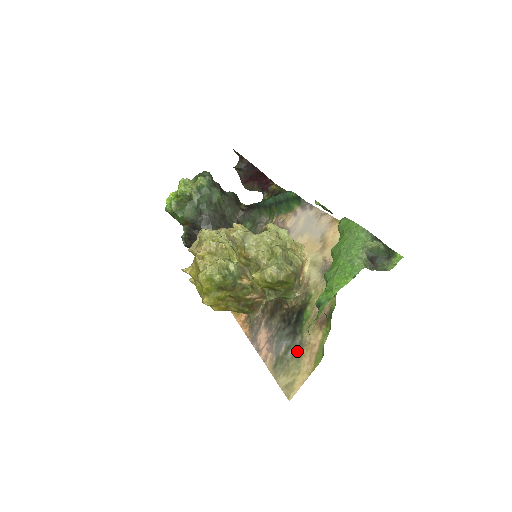
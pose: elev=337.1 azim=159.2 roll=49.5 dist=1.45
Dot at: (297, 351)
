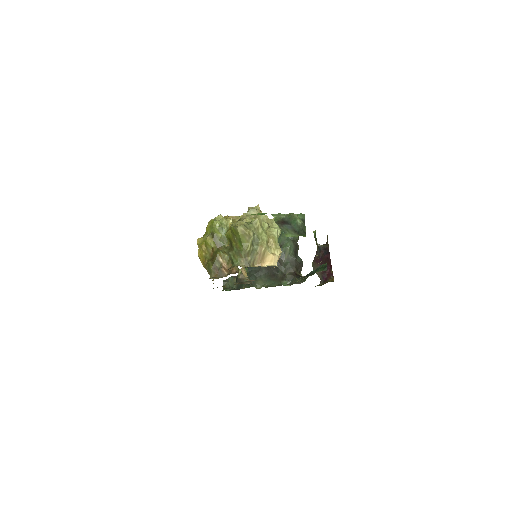
Dot at: occluded
